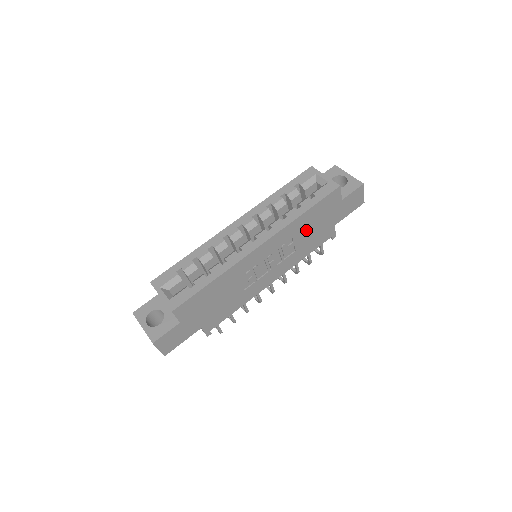
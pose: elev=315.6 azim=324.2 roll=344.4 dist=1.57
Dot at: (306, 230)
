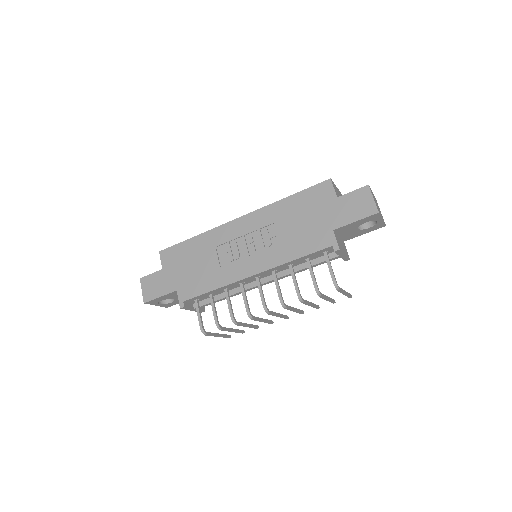
Dot at: (292, 221)
